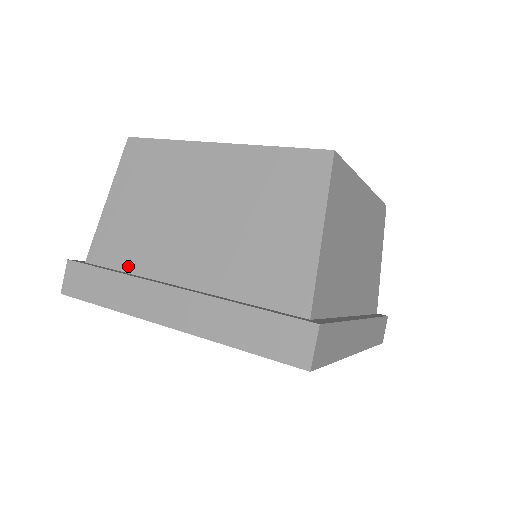
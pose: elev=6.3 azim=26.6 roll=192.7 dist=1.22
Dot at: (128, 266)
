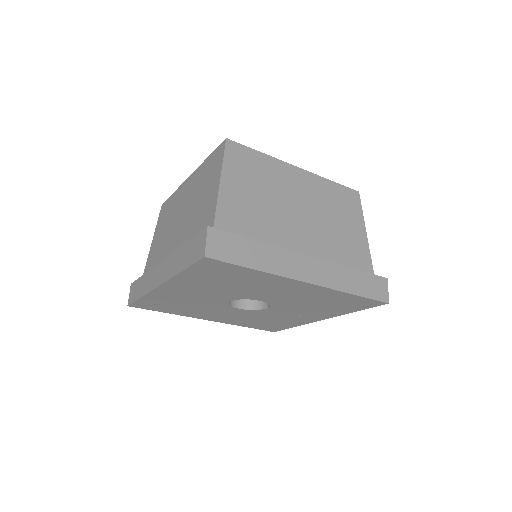
Dot at: occluded
